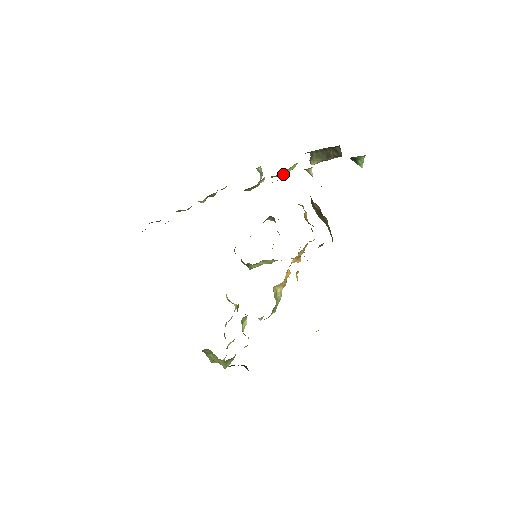
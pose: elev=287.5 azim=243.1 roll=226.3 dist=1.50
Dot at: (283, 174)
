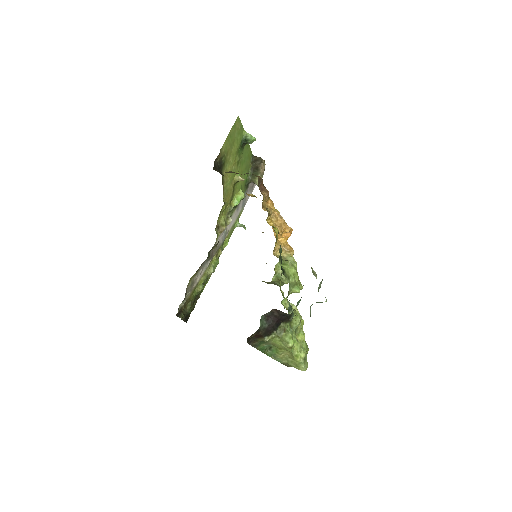
Dot at: (236, 203)
